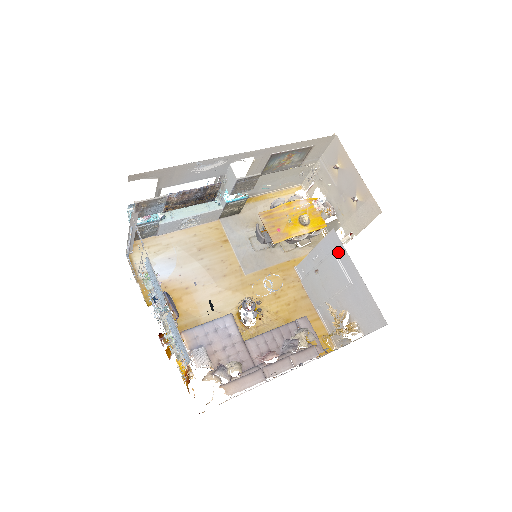
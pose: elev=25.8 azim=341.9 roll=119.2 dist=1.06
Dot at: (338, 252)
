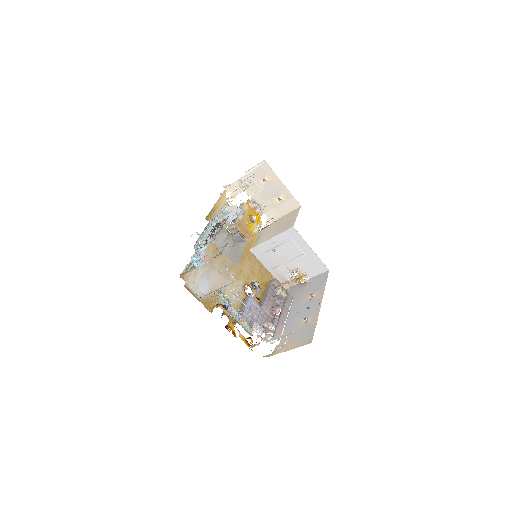
Dot at: (295, 239)
